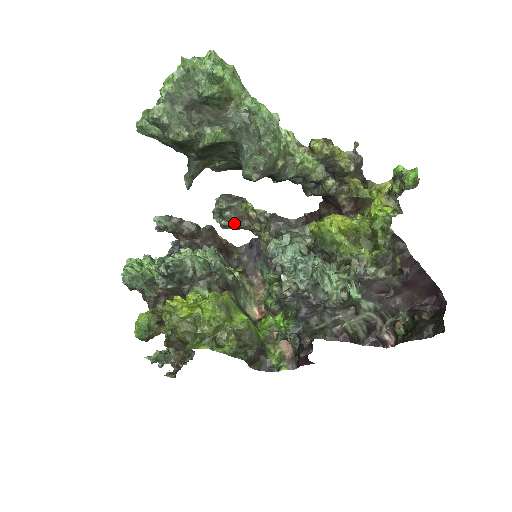
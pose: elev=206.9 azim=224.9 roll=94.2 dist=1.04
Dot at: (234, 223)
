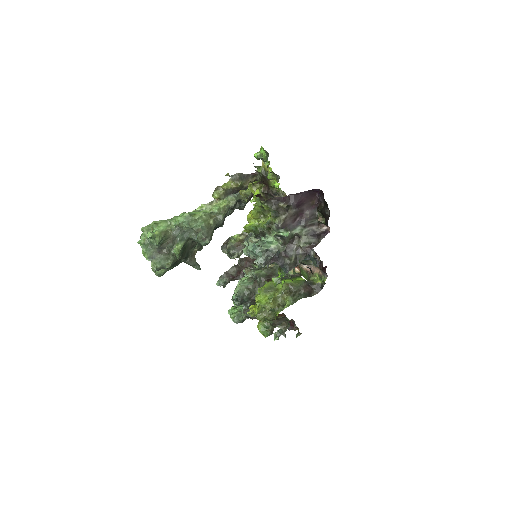
Dot at: (238, 252)
